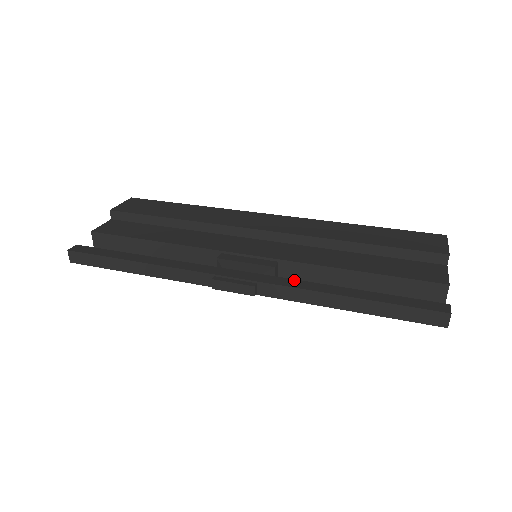
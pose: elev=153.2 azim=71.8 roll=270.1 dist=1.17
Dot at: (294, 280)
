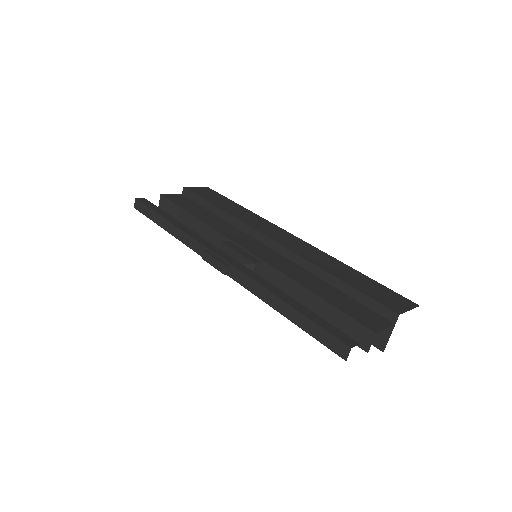
Dot at: (259, 276)
